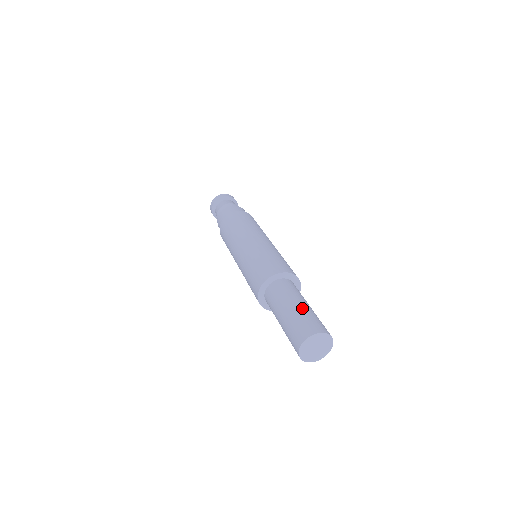
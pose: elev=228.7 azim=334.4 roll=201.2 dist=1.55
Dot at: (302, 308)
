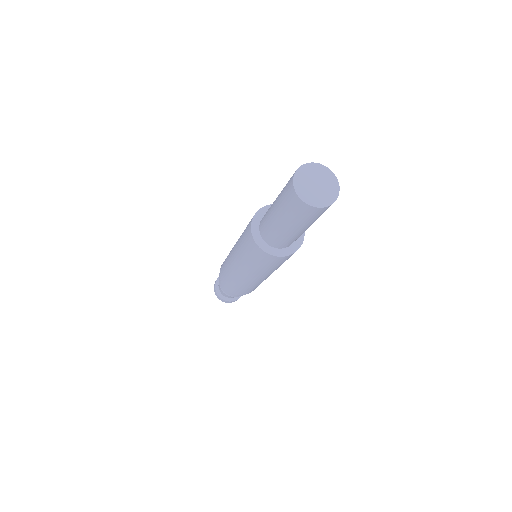
Dot at: (281, 191)
